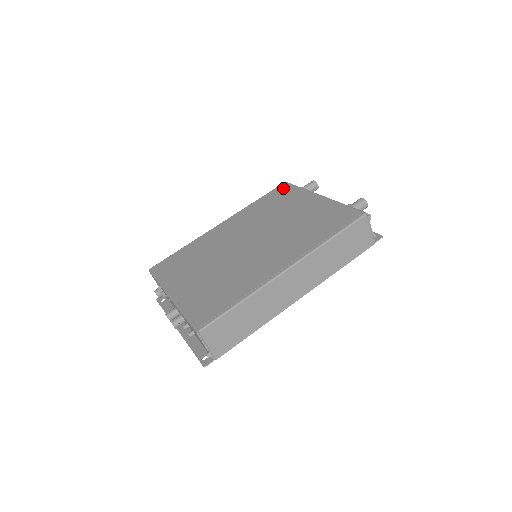
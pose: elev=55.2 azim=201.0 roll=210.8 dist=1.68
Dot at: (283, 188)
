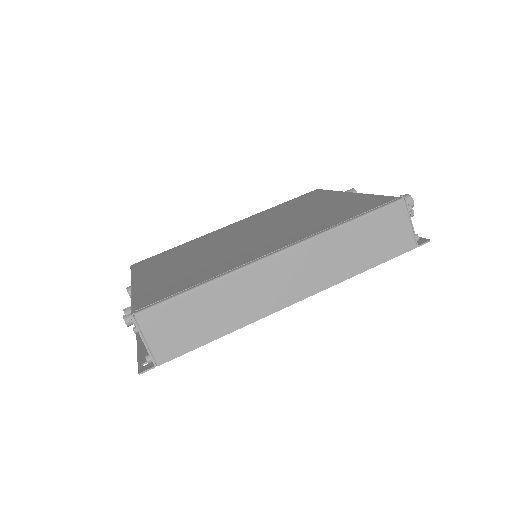
Dot at: (312, 193)
